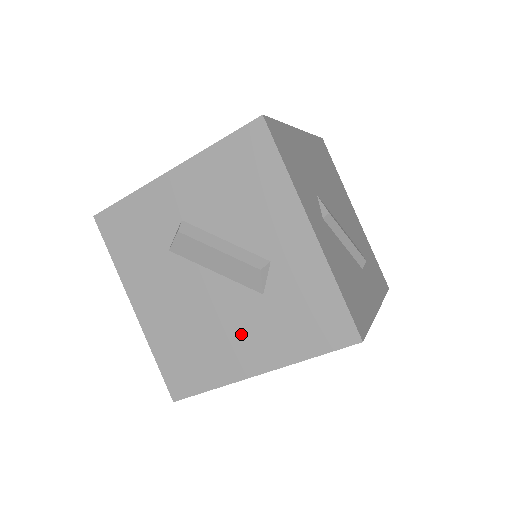
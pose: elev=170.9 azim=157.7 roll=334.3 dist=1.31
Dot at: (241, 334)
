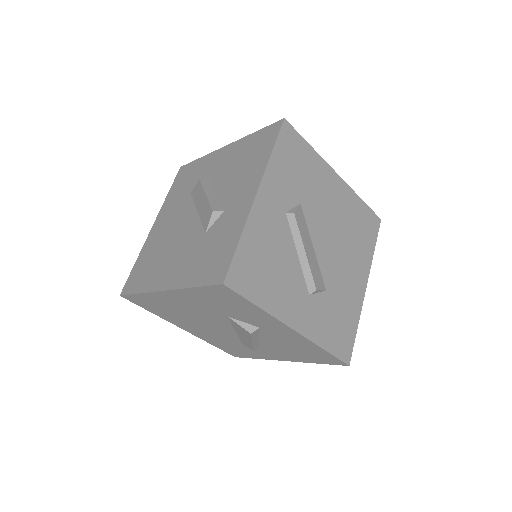
Dot at: (178, 258)
